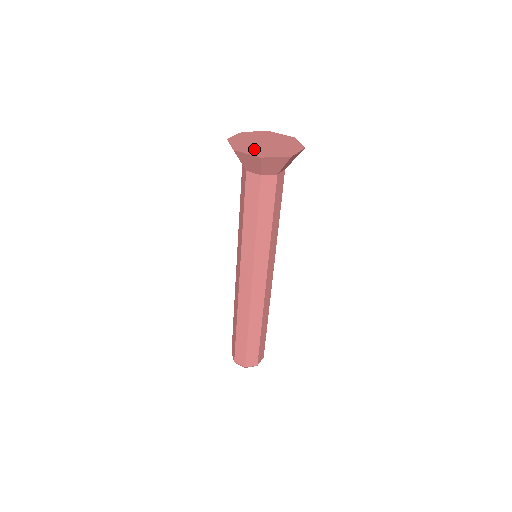
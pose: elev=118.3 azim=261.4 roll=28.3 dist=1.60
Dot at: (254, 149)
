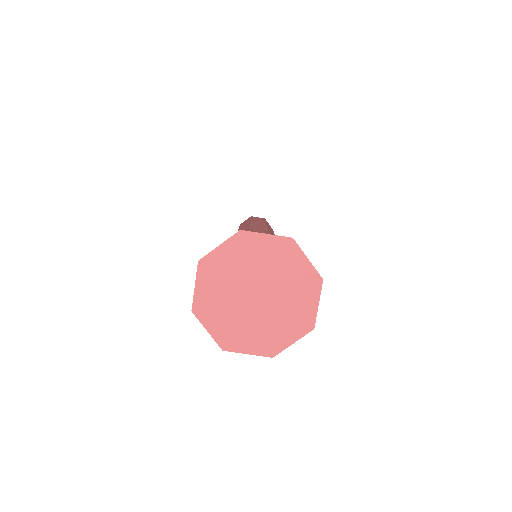
Dot at: (250, 332)
